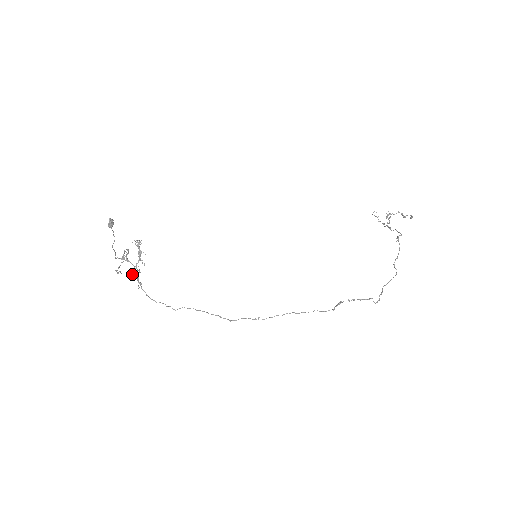
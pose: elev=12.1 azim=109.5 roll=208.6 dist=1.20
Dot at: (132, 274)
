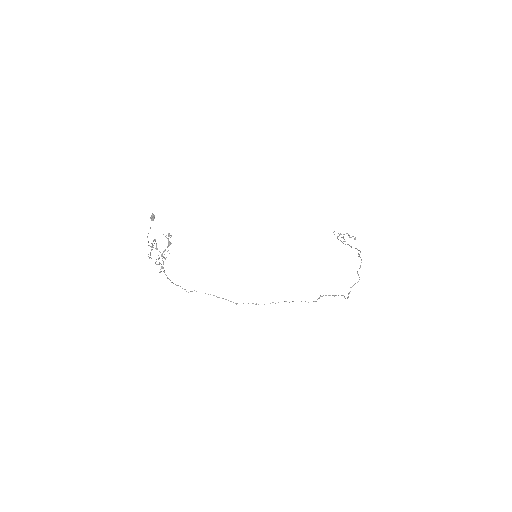
Dot at: occluded
